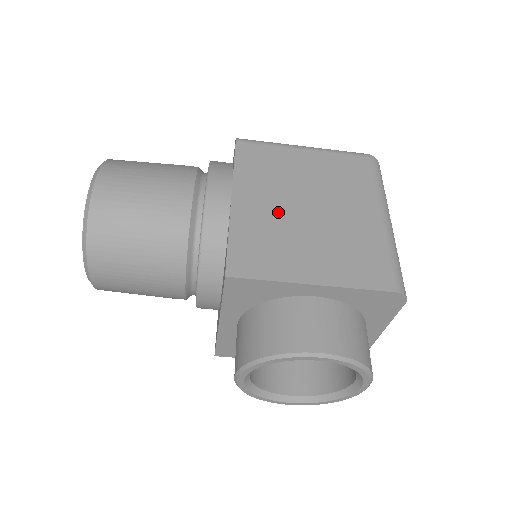
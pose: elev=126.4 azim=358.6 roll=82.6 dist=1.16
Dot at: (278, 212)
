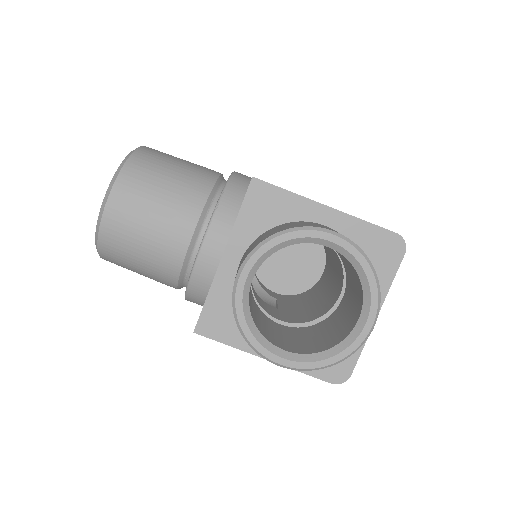
Dot at: occluded
